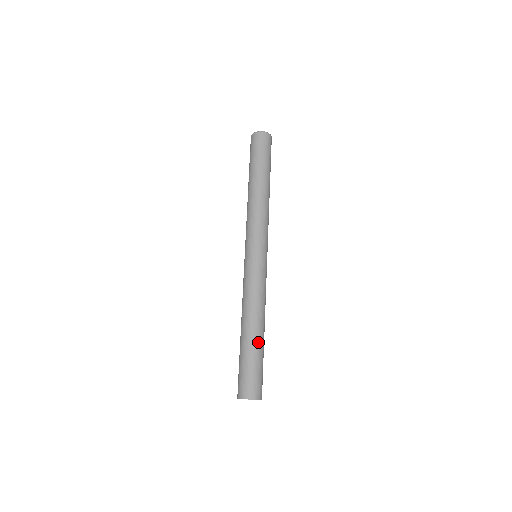
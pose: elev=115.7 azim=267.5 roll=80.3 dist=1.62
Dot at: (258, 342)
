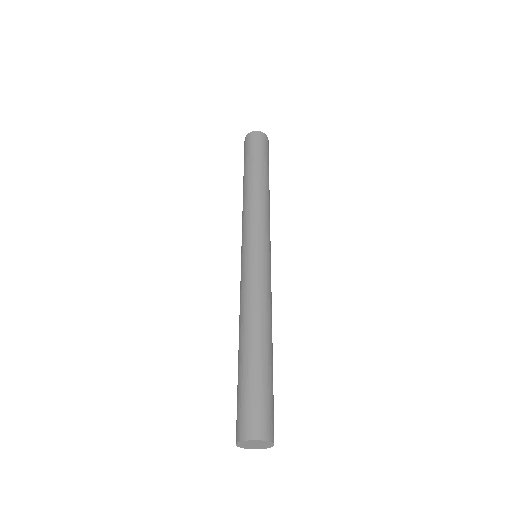
Dot at: (264, 356)
